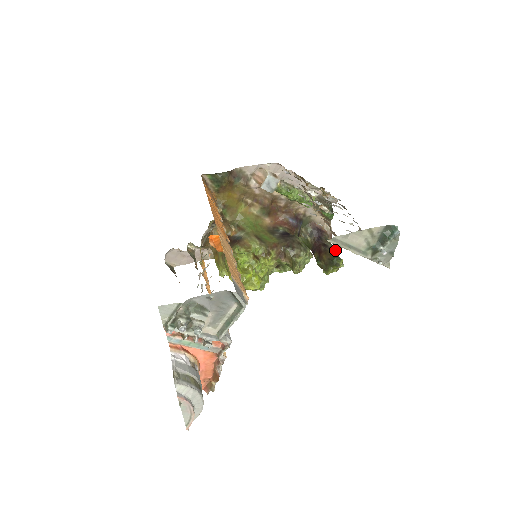
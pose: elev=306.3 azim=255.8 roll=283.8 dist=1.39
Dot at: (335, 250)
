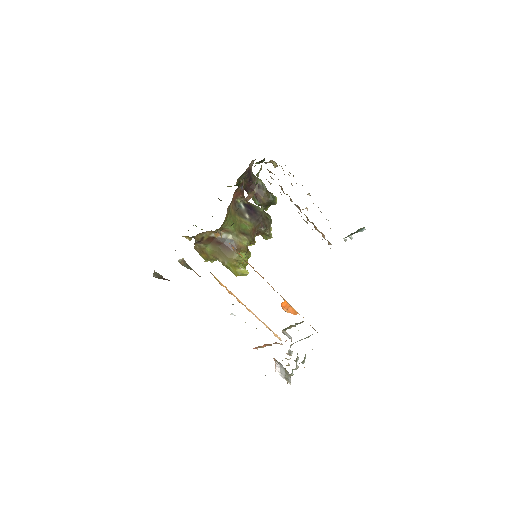
Dot at: (265, 186)
